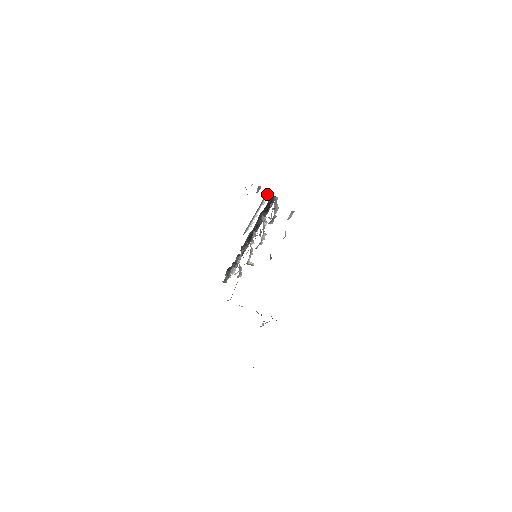
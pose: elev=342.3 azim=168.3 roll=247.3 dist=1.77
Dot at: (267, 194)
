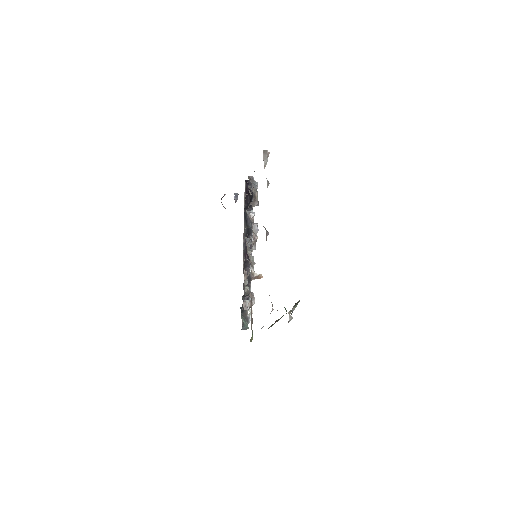
Dot at: occluded
